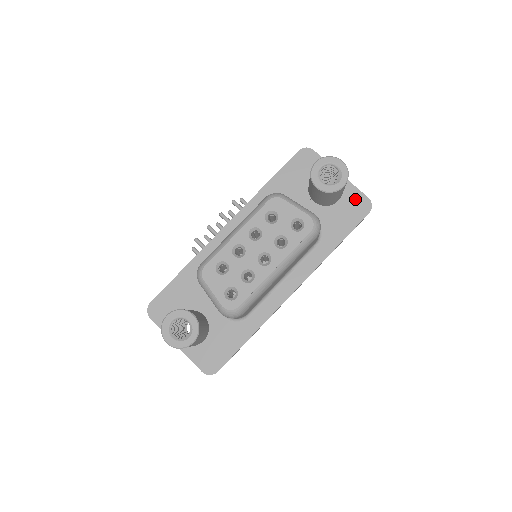
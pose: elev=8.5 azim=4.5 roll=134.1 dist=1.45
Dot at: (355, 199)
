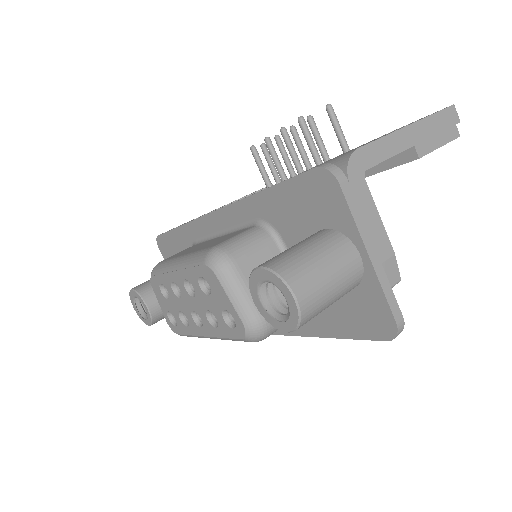
Dot at: (374, 307)
